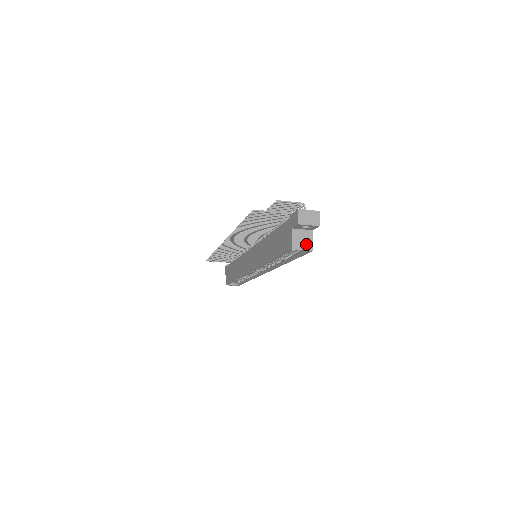
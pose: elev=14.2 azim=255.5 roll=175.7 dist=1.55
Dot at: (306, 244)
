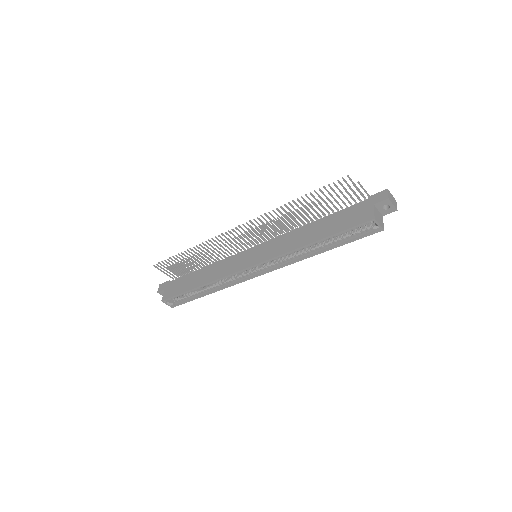
Dot at: (381, 222)
